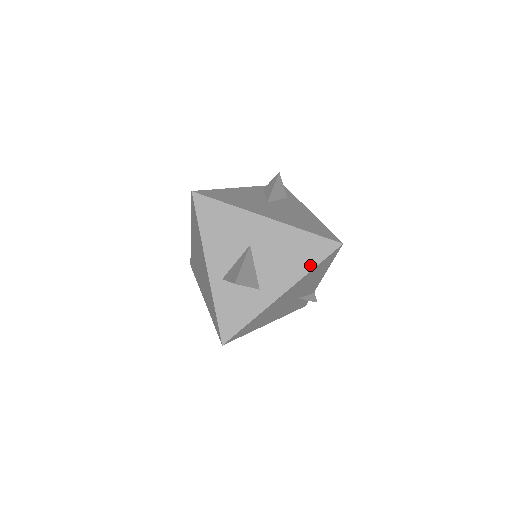
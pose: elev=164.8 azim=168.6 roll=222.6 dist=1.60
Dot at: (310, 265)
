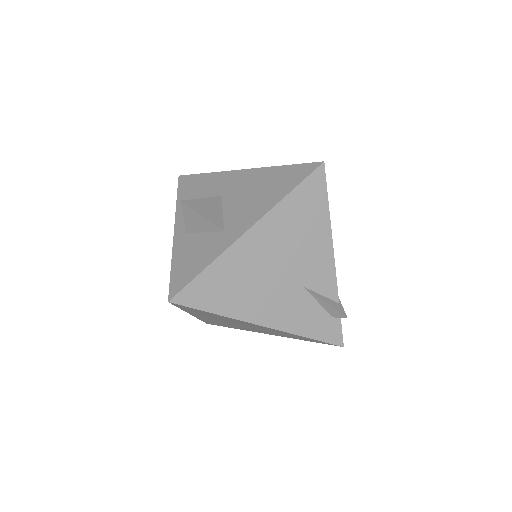
Dot at: (285, 192)
